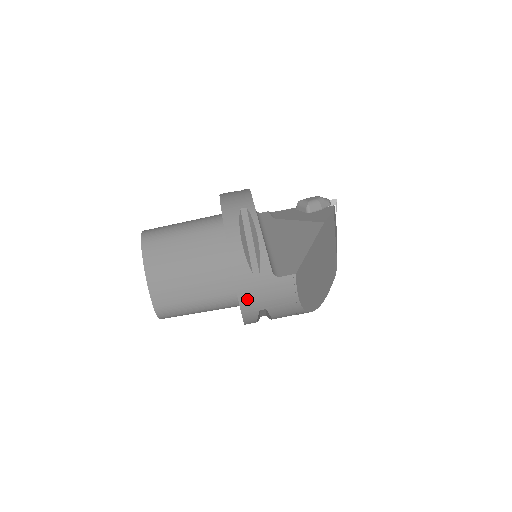
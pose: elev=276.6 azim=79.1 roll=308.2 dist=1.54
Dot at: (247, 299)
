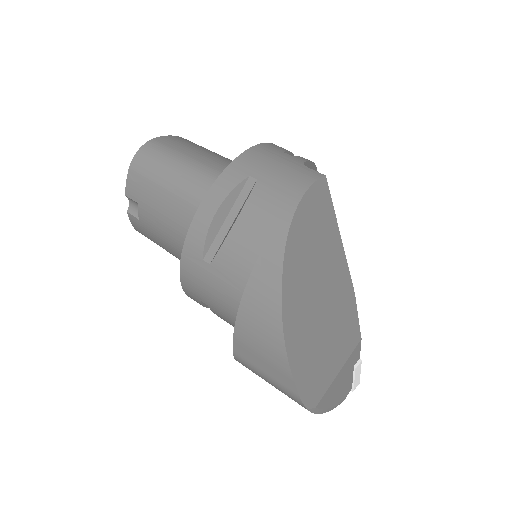
Dot at: (254, 156)
